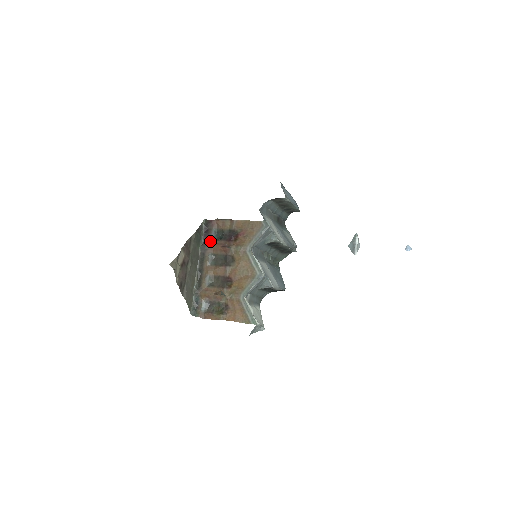
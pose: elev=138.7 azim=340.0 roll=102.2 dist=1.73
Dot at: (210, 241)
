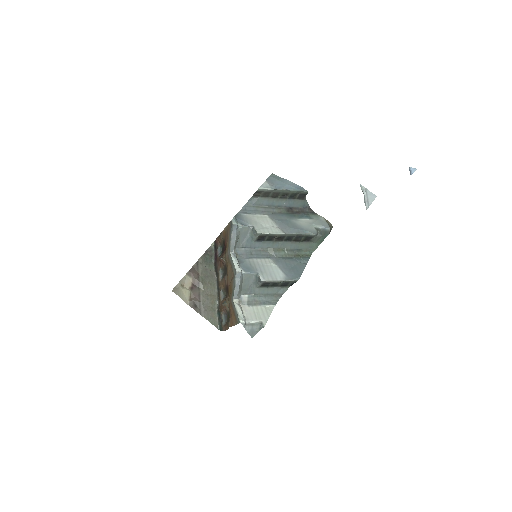
Dot at: (218, 259)
